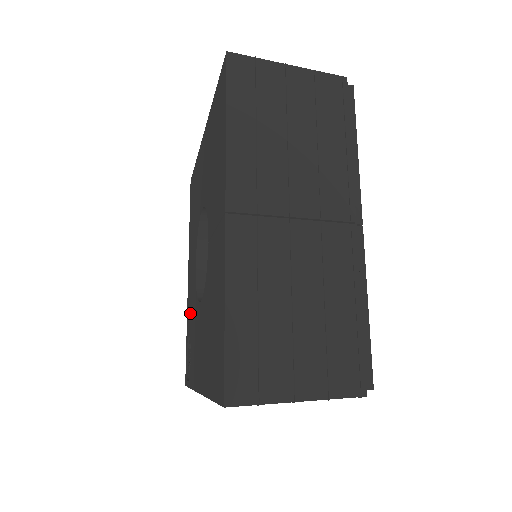
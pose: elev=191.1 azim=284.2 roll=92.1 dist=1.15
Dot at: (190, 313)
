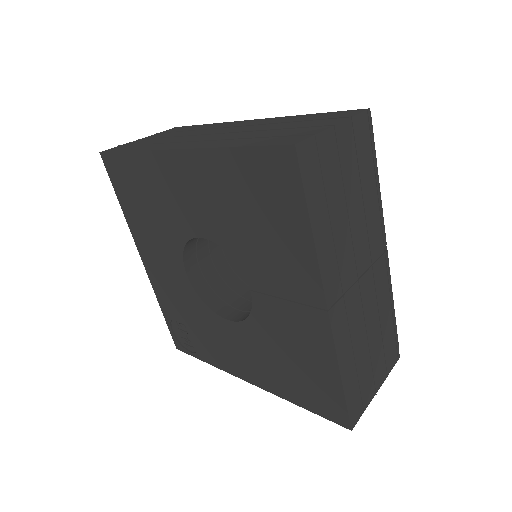
Dot at: (175, 303)
